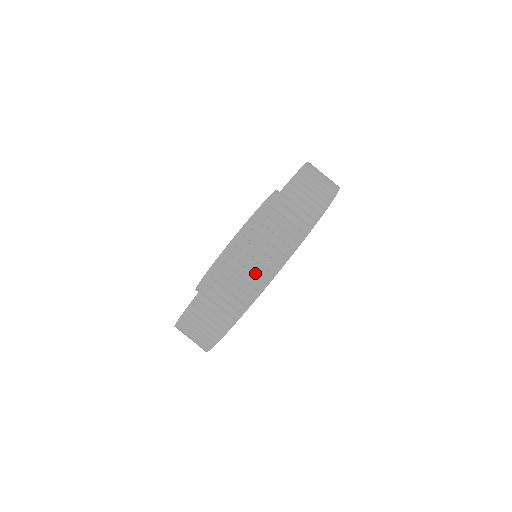
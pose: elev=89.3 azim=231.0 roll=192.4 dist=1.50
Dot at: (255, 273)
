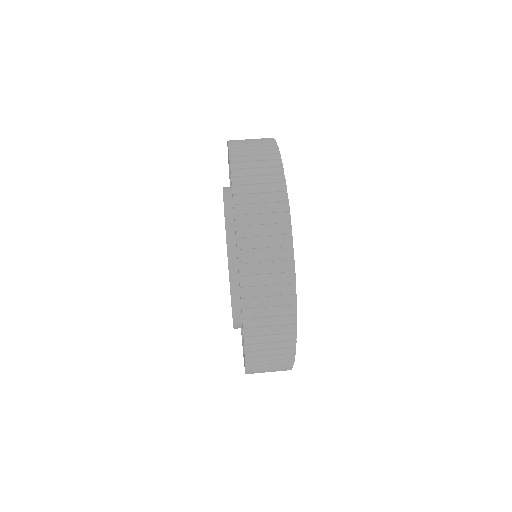
Dot at: (265, 169)
